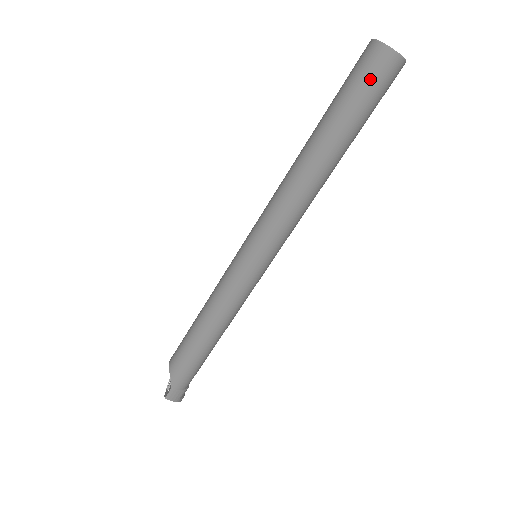
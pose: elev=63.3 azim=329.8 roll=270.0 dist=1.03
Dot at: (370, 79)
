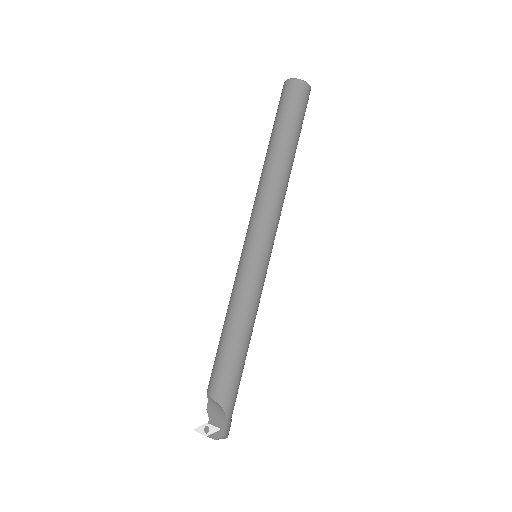
Dot at: (302, 103)
